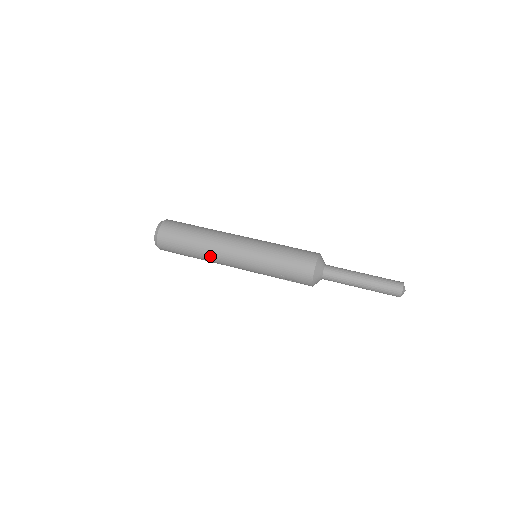
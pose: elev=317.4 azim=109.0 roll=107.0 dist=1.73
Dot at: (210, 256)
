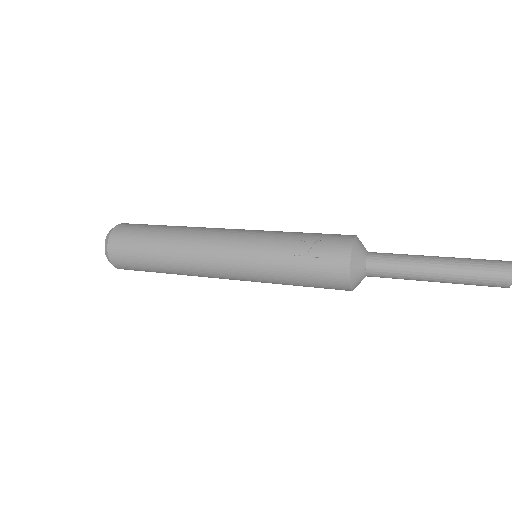
Dot at: (189, 233)
